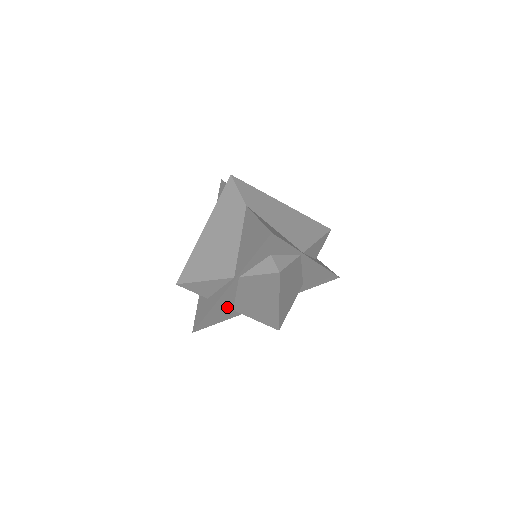
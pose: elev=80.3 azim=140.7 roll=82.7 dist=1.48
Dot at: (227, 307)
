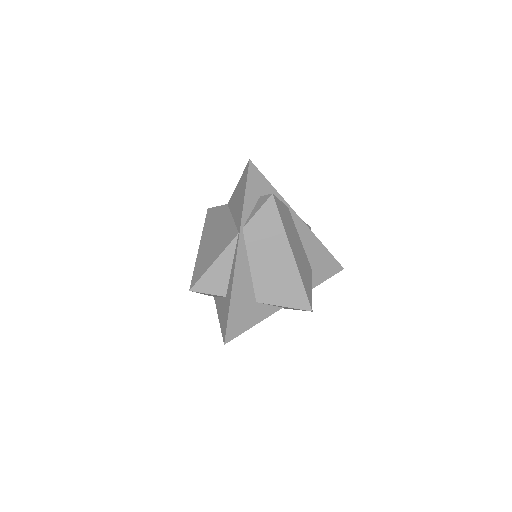
Dot at: (248, 293)
